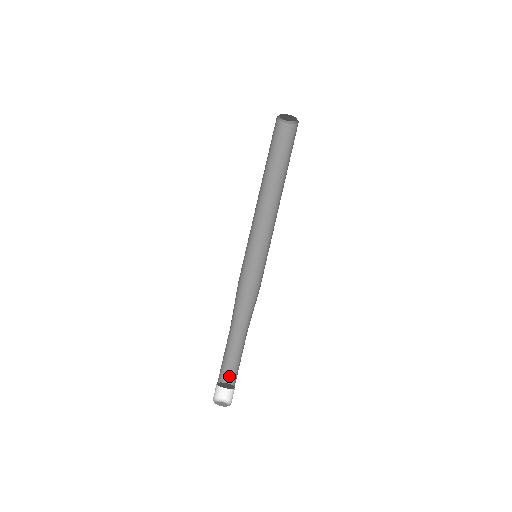
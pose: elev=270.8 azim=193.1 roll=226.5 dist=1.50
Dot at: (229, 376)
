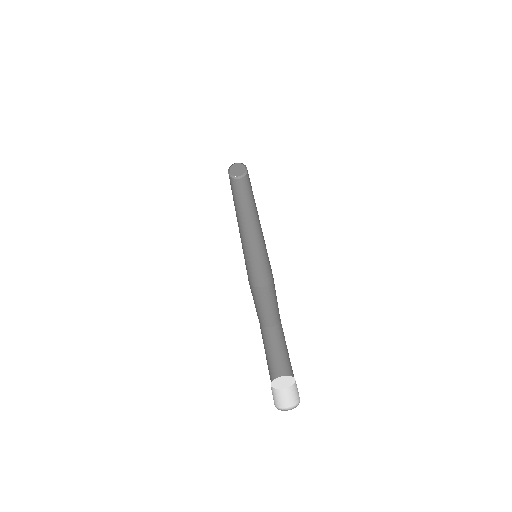
Dot at: occluded
